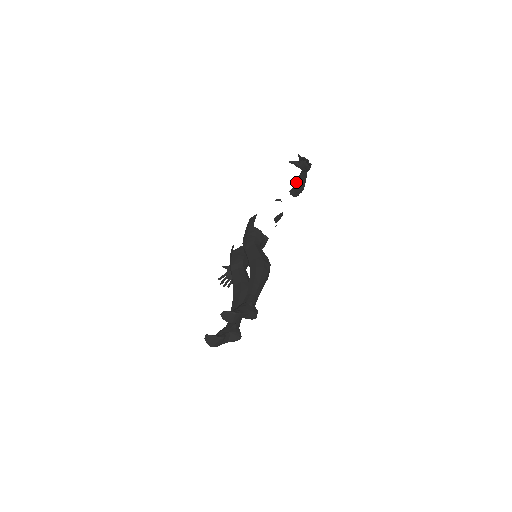
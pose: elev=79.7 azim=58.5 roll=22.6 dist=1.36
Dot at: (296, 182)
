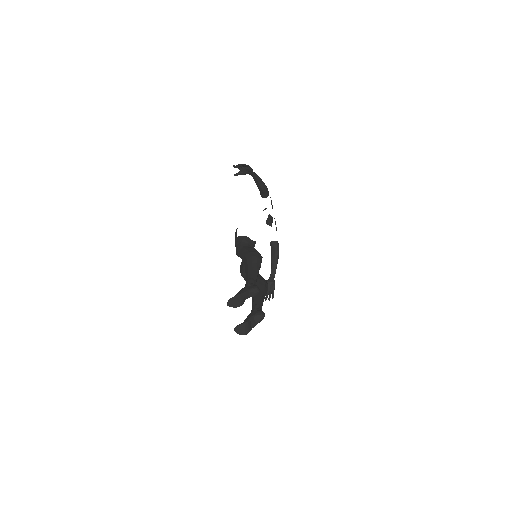
Dot at: (257, 186)
